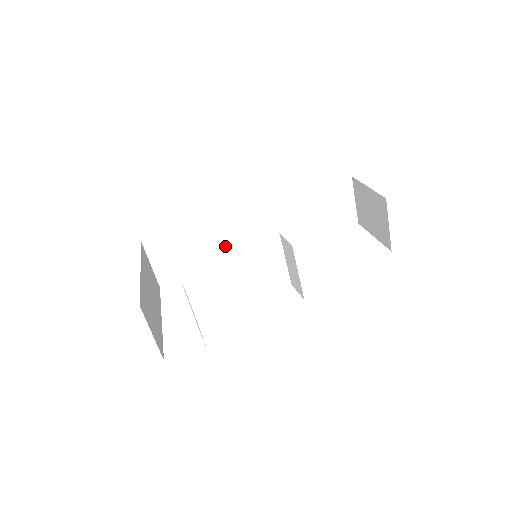
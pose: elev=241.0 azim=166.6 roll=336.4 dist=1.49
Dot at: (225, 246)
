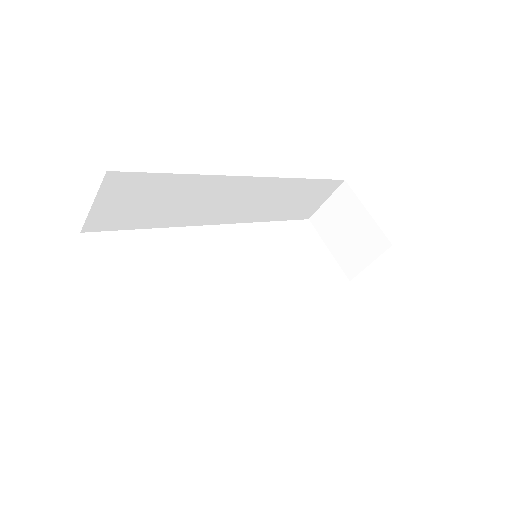
Dot at: (196, 206)
